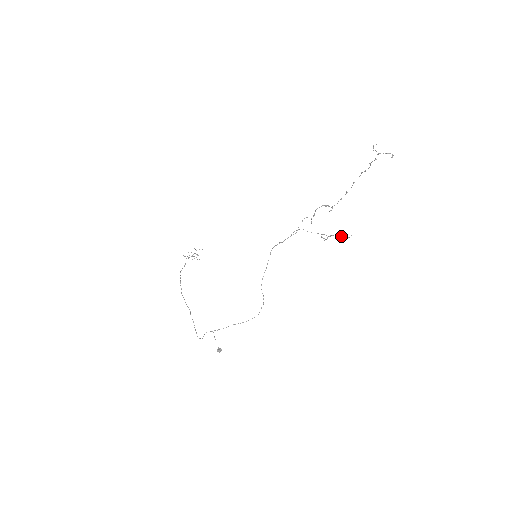
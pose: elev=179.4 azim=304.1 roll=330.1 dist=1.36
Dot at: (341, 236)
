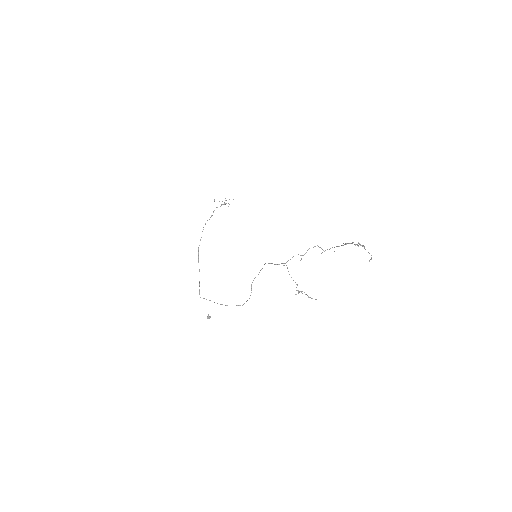
Dot at: occluded
